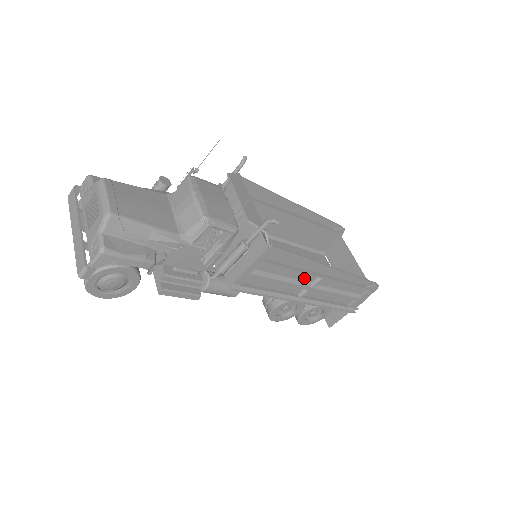
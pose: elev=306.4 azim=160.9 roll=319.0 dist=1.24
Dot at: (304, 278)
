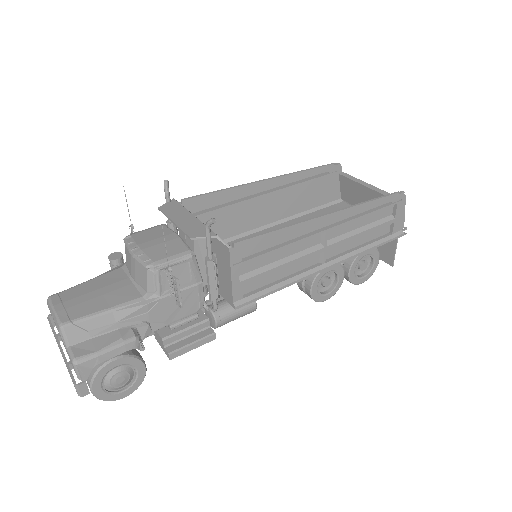
Dot at: (307, 245)
